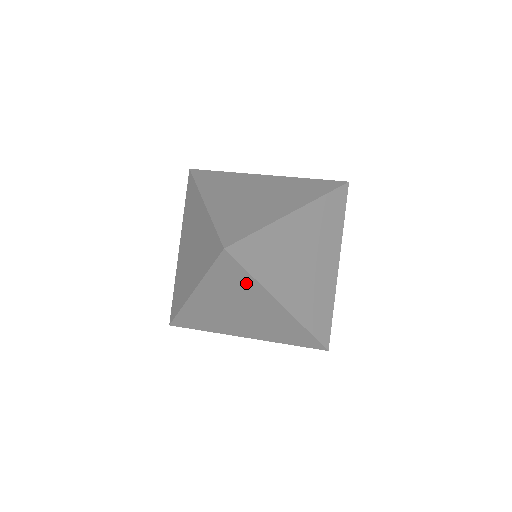
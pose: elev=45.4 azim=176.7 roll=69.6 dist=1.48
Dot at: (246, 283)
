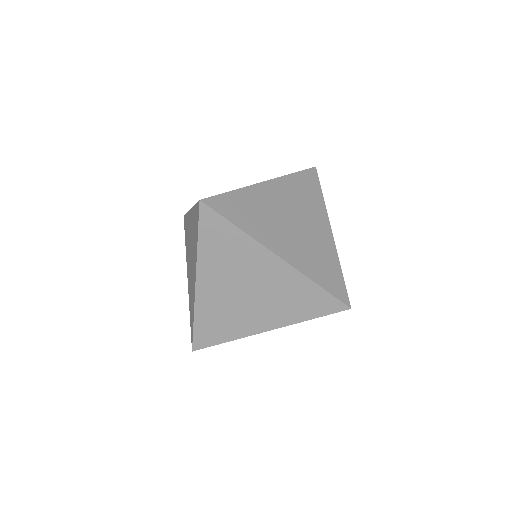
Dot at: (235, 239)
